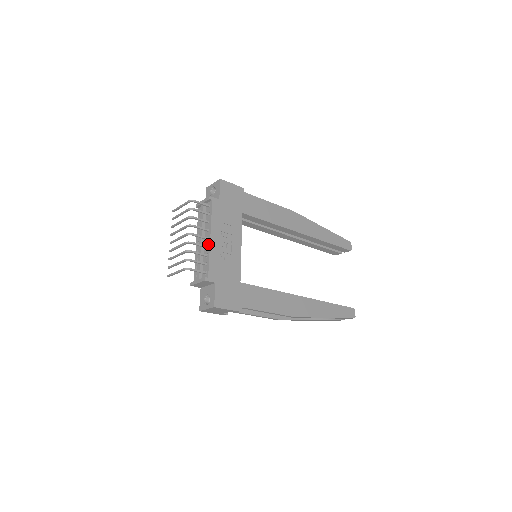
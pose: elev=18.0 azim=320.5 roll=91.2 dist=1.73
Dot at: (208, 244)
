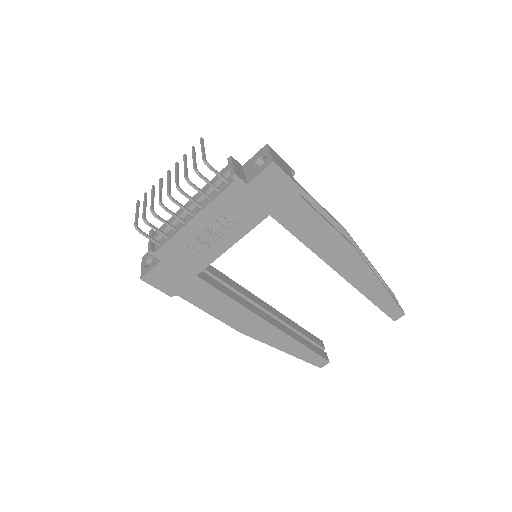
Dot at: (187, 221)
